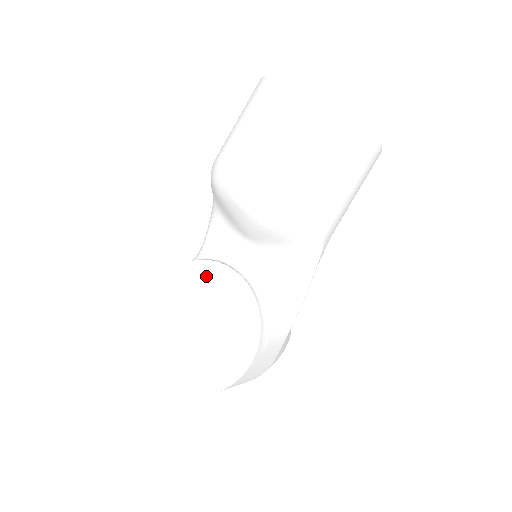
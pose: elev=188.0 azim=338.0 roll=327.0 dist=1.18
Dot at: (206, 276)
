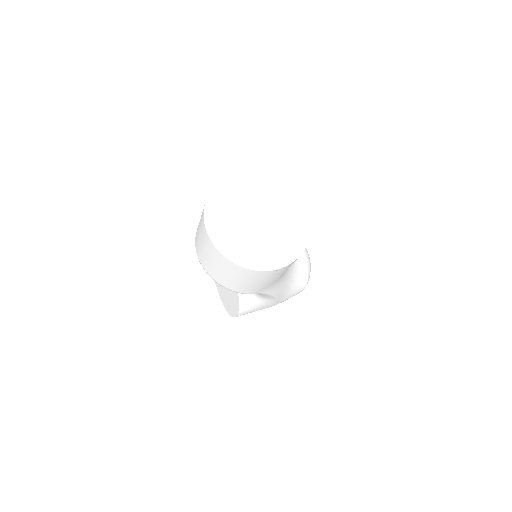
Dot at: occluded
